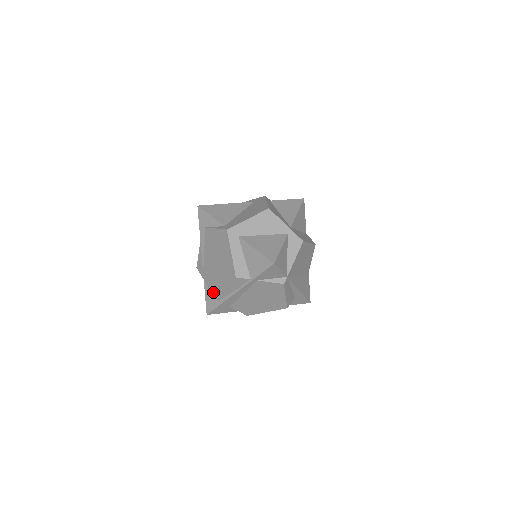
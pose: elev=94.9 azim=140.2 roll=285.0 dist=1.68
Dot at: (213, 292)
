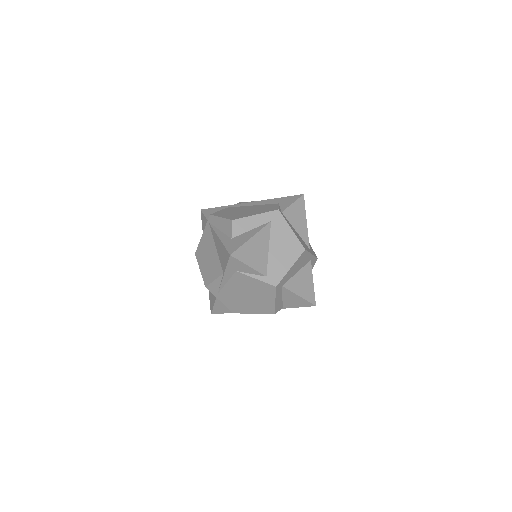
Dot at: (231, 310)
